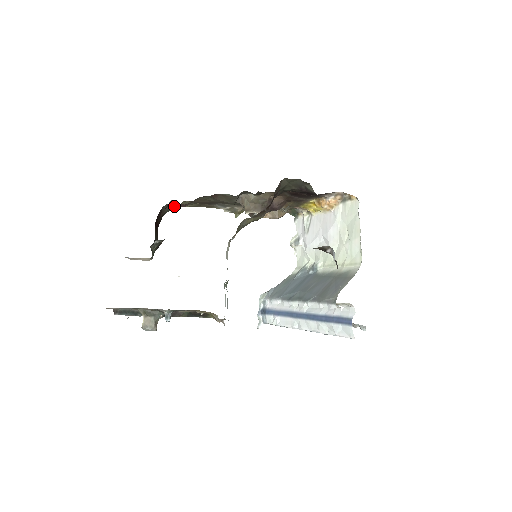
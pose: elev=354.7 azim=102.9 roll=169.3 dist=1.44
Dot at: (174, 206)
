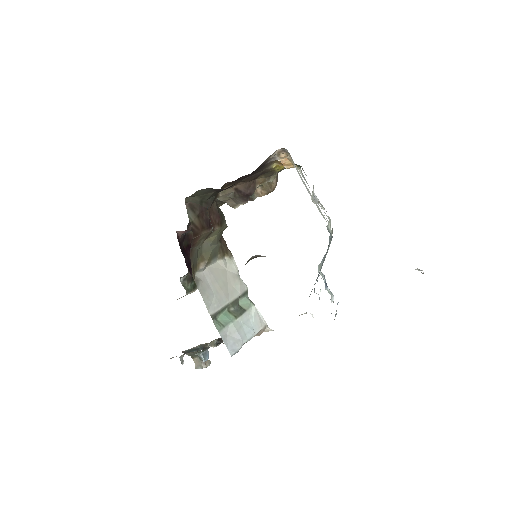
Dot at: (186, 231)
